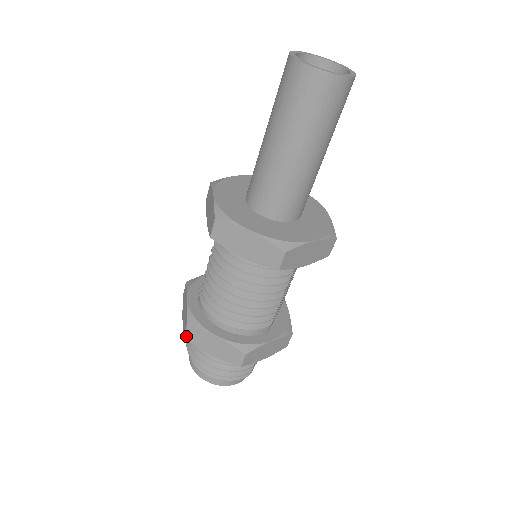
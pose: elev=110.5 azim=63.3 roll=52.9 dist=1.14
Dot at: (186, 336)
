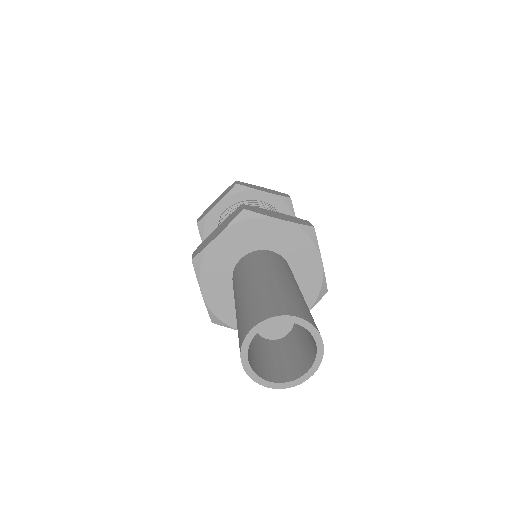
Dot at: occluded
